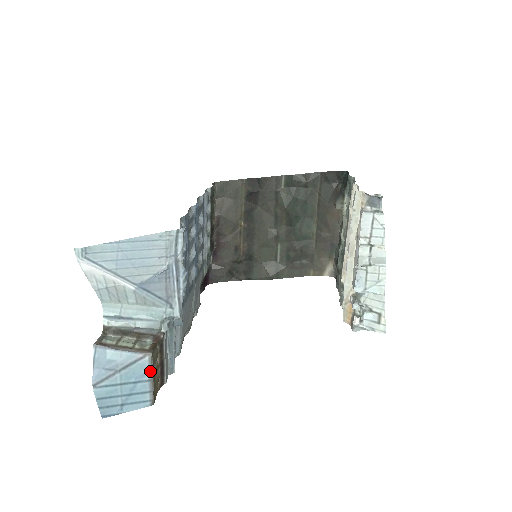
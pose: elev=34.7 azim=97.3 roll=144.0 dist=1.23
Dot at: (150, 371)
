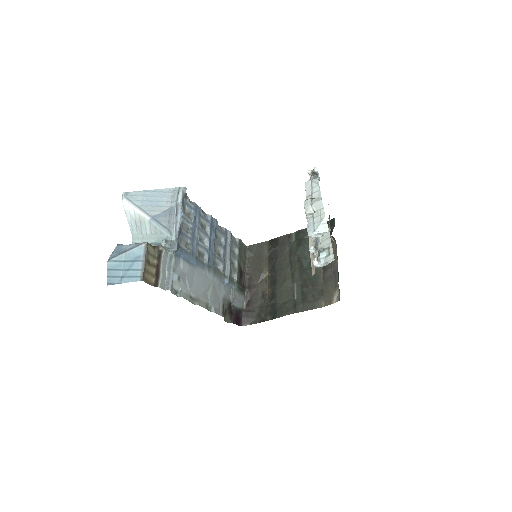
Dot at: (144, 255)
